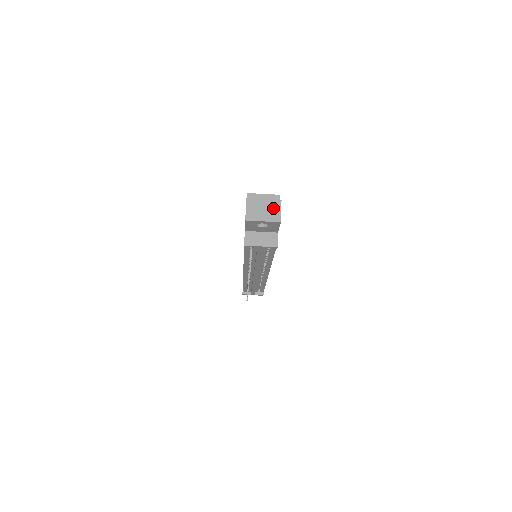
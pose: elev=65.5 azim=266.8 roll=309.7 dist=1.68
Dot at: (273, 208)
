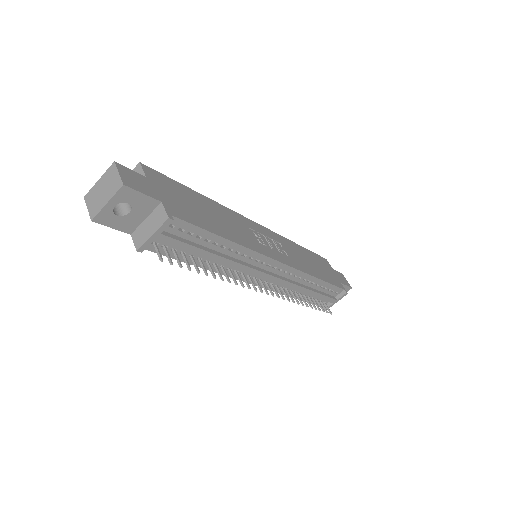
Dot at: (110, 179)
